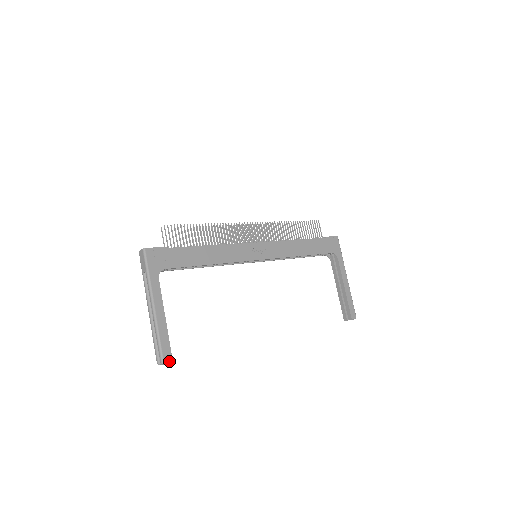
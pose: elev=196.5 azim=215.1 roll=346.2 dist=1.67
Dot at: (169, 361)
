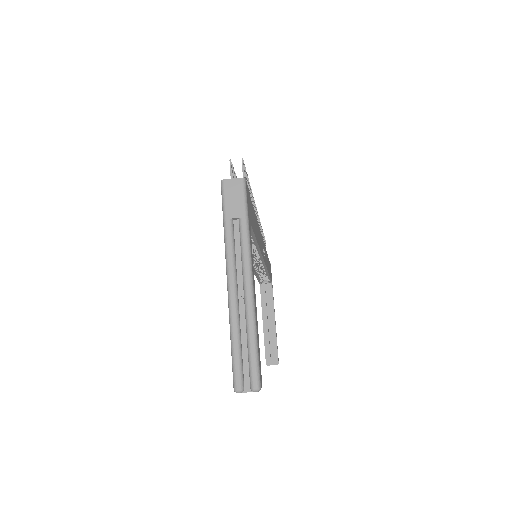
Dot at: (261, 386)
